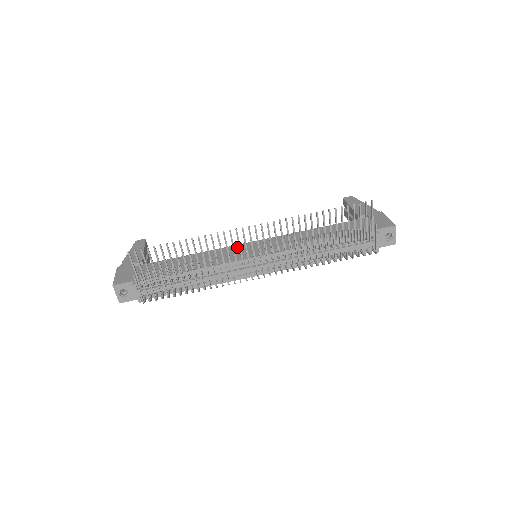
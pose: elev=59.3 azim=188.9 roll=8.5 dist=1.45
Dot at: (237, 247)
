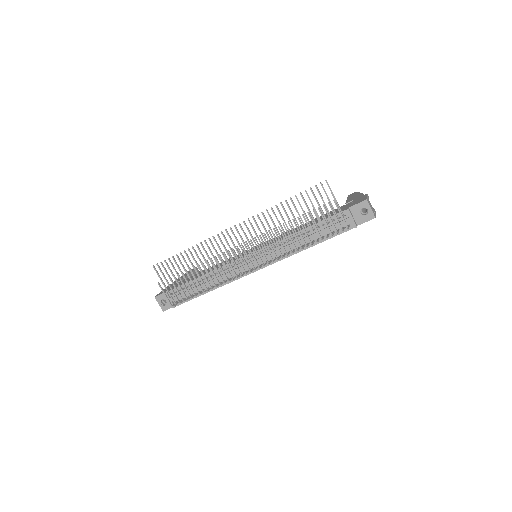
Dot at: occluded
